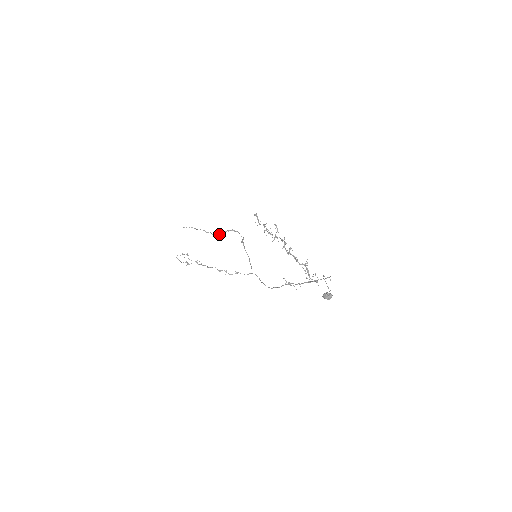
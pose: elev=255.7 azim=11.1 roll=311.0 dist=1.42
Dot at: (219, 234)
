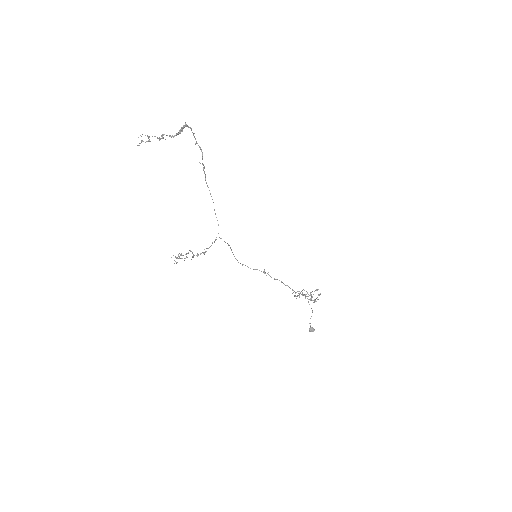
Dot at: (170, 135)
